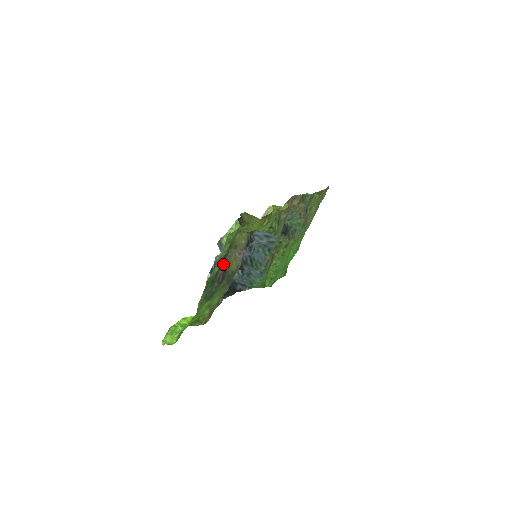
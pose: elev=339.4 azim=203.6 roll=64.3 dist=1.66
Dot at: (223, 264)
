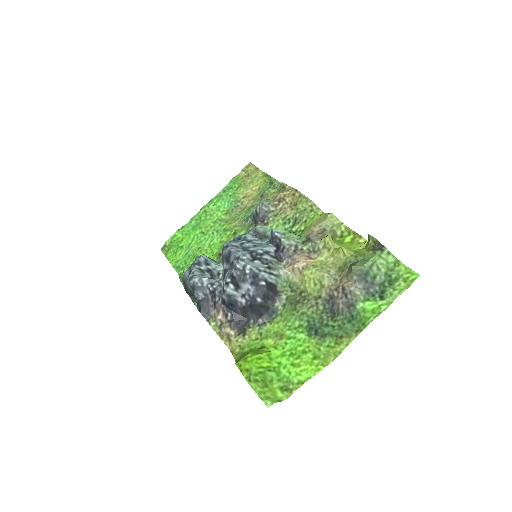
Dot at: (337, 291)
